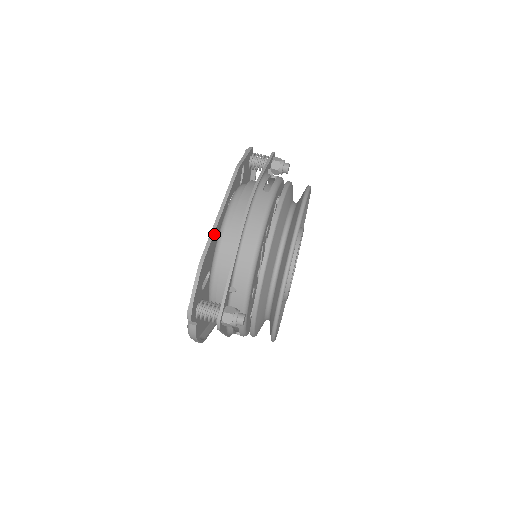
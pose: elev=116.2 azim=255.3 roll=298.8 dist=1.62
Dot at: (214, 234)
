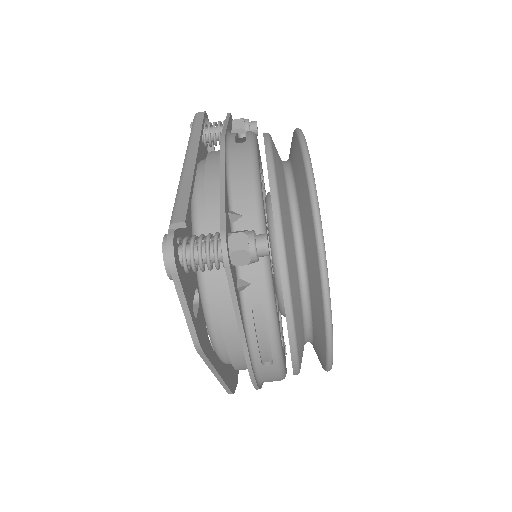
Dot at: (226, 382)
